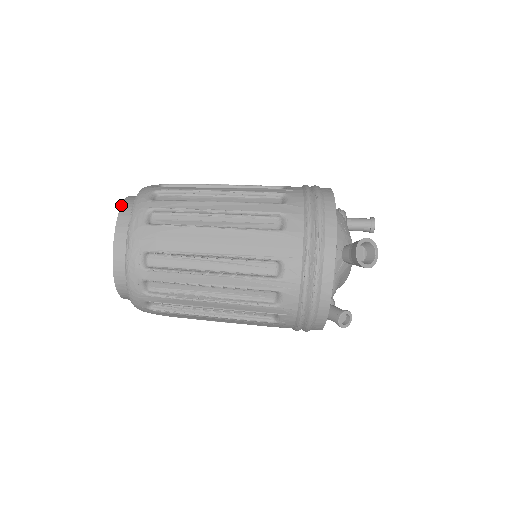
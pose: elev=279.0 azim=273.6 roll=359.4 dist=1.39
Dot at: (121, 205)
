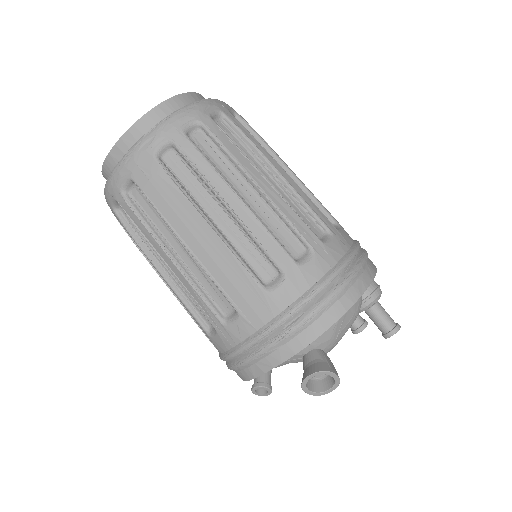
Dot at: (160, 103)
